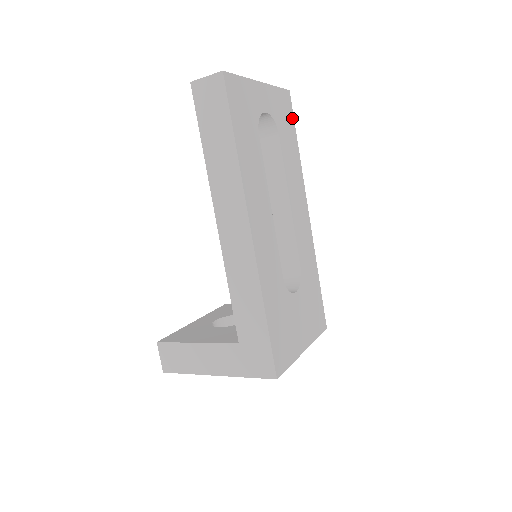
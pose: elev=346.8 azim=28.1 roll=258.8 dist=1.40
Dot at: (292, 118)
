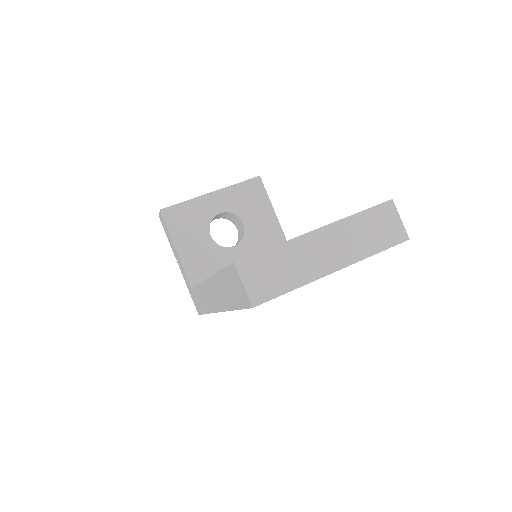
Dot at: occluded
